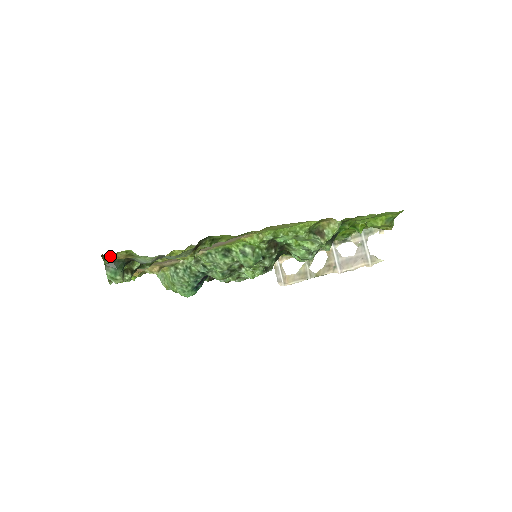
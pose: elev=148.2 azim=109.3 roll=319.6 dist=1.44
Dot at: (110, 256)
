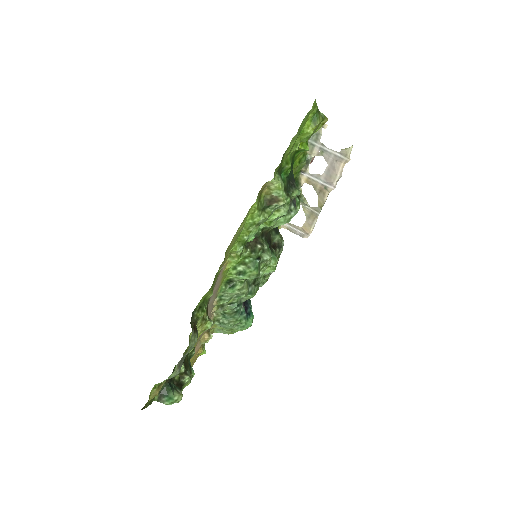
Dot at: occluded
